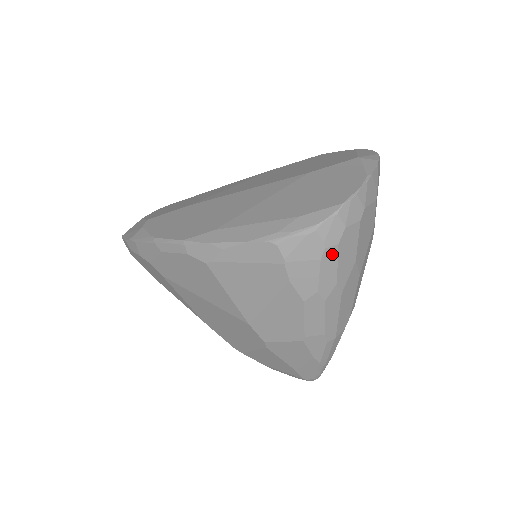
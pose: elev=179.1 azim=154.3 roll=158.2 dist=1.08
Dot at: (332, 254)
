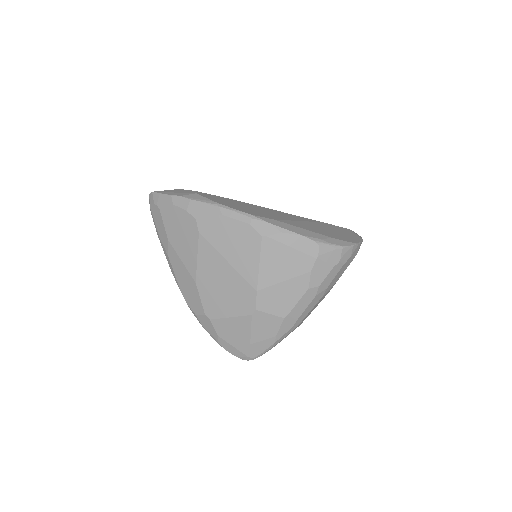
Dot at: (338, 268)
